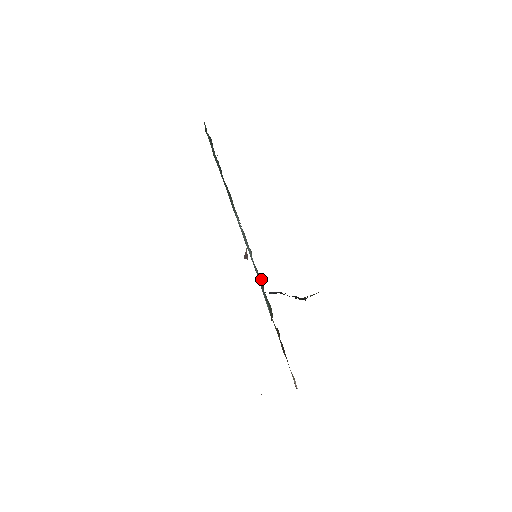
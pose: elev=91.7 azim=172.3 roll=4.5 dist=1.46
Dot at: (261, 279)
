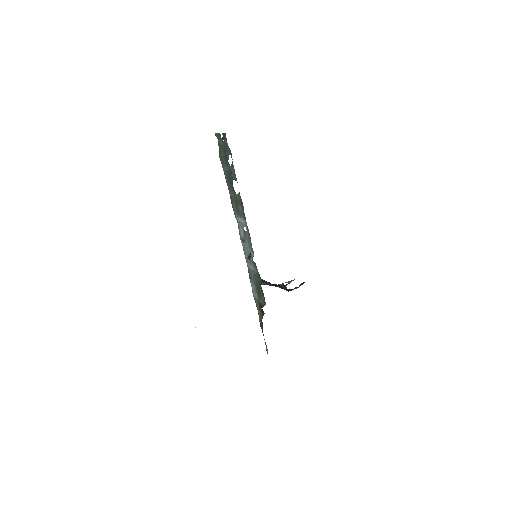
Dot at: occluded
